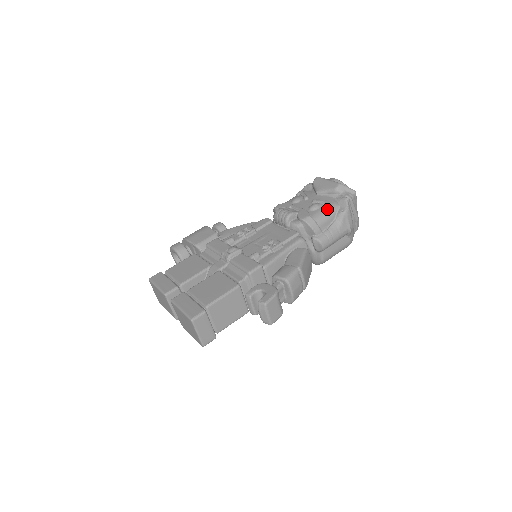
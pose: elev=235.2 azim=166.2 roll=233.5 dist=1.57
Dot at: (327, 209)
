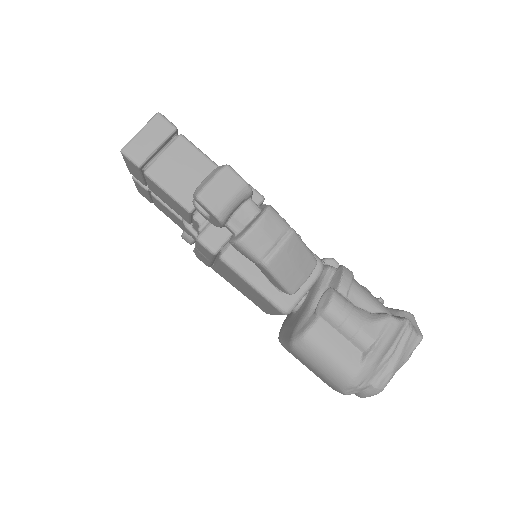
Dot at: occluded
